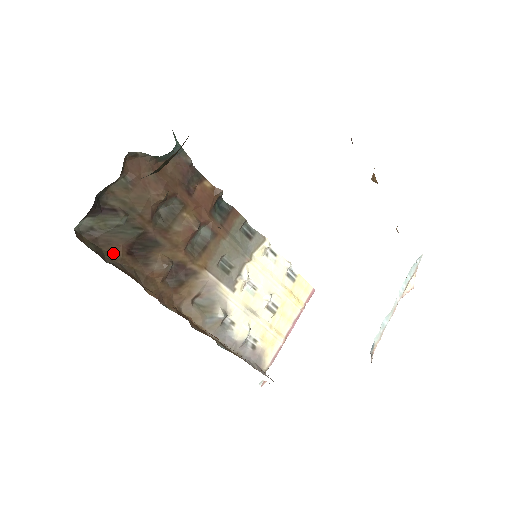
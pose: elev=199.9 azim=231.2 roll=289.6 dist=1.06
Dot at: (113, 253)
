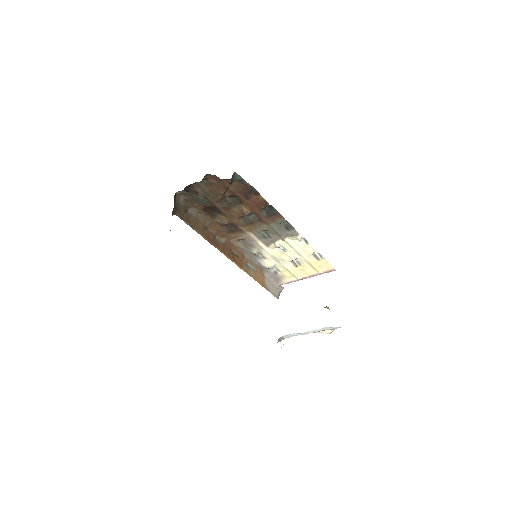
Dot at: (195, 207)
